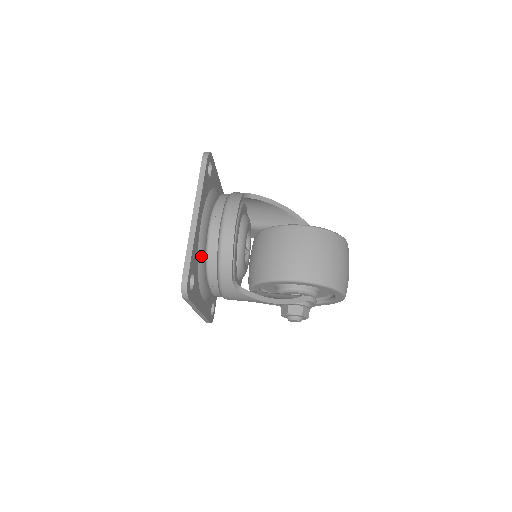
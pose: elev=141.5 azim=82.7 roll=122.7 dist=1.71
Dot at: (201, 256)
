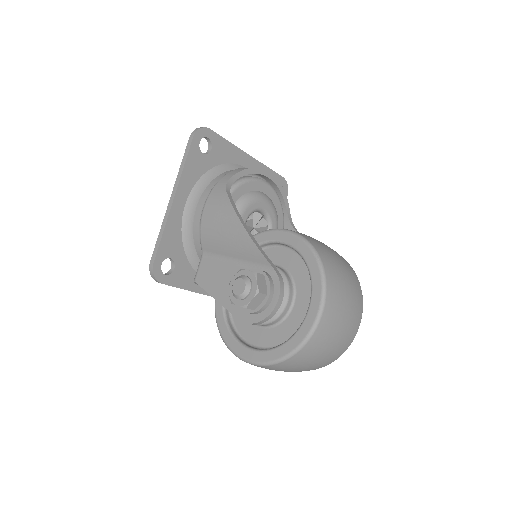
Dot at: (225, 169)
